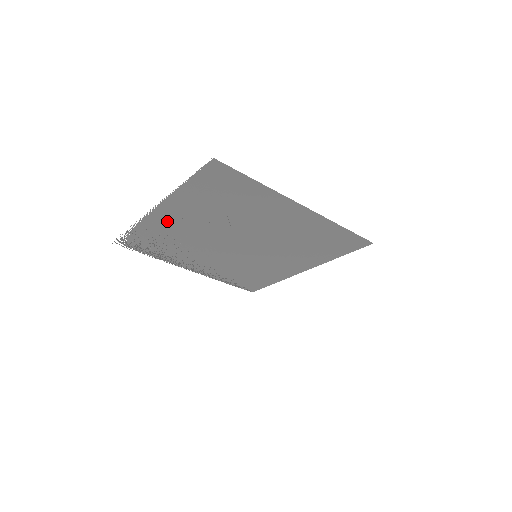
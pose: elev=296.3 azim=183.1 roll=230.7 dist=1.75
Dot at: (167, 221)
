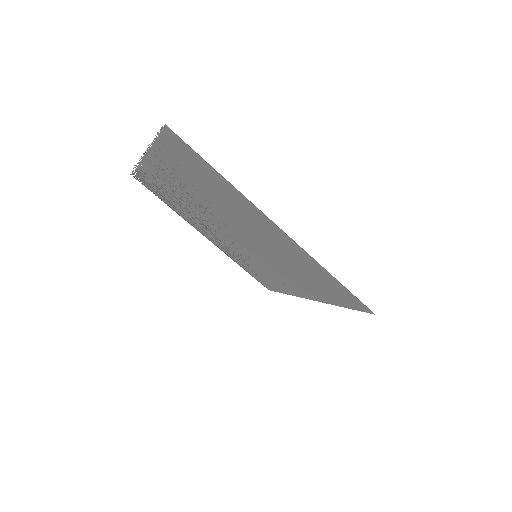
Dot at: (161, 175)
